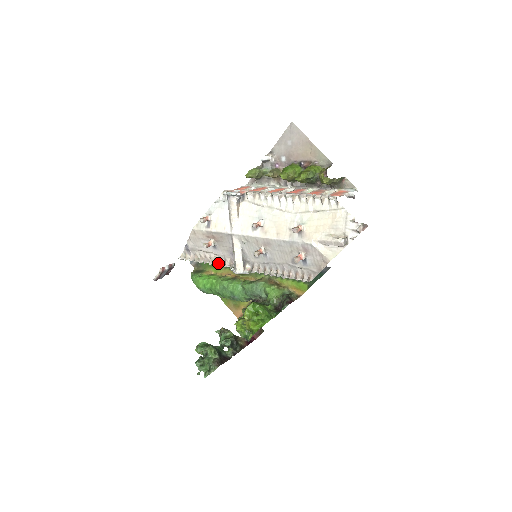
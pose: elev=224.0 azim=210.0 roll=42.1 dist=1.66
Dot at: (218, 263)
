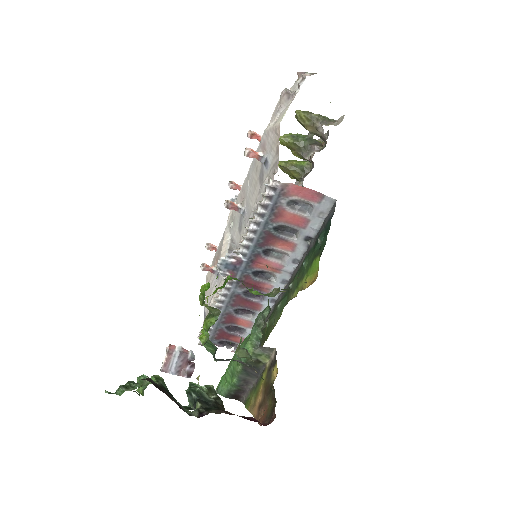
Dot at: (220, 296)
